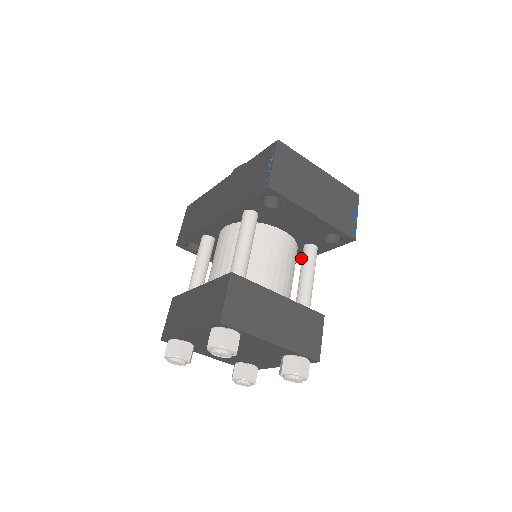
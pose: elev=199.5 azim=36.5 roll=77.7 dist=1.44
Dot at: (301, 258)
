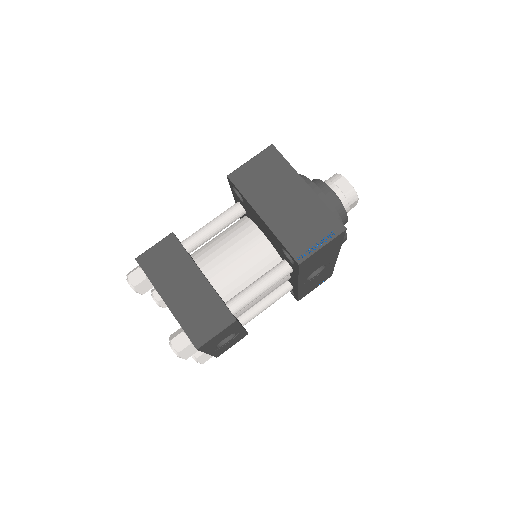
Dot at: (295, 280)
